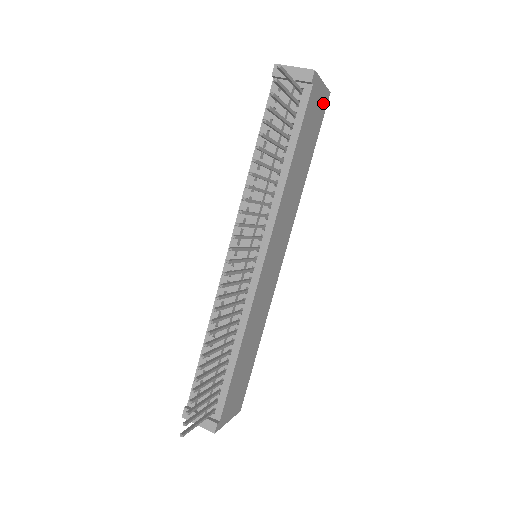
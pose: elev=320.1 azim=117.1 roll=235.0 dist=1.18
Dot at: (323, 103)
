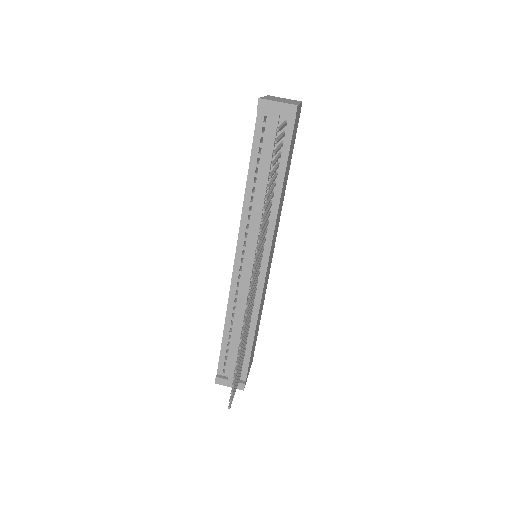
Dot at: occluded
